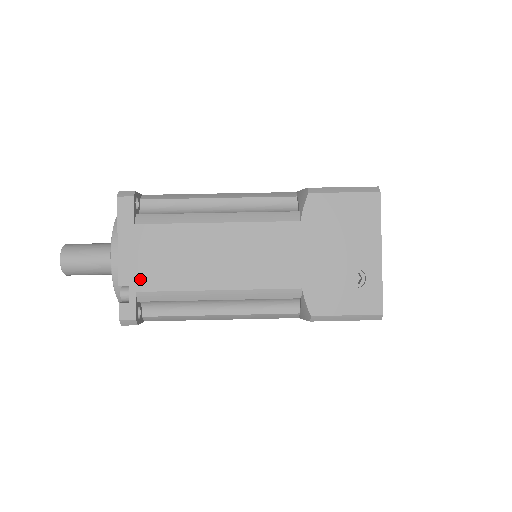
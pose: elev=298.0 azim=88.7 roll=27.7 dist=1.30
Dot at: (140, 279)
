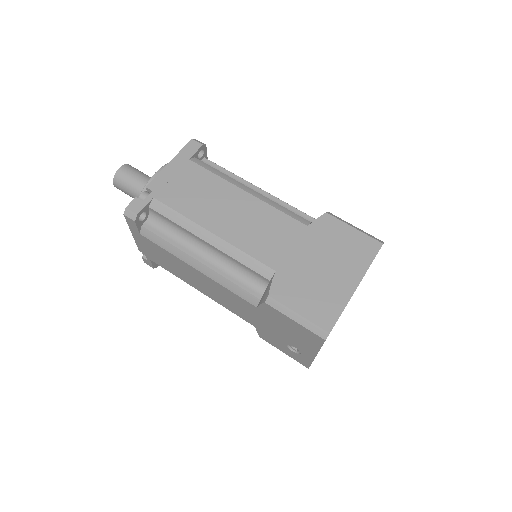
Dot at: (151, 257)
